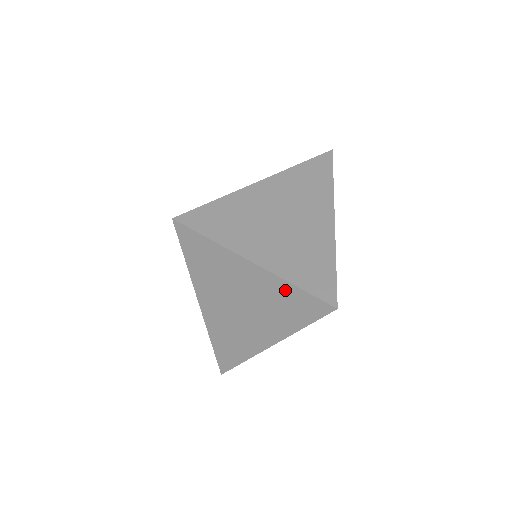
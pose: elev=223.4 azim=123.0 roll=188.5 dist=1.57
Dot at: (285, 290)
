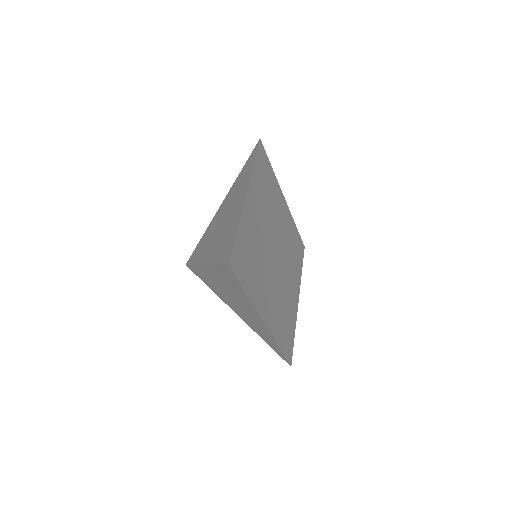
Dot at: (220, 272)
